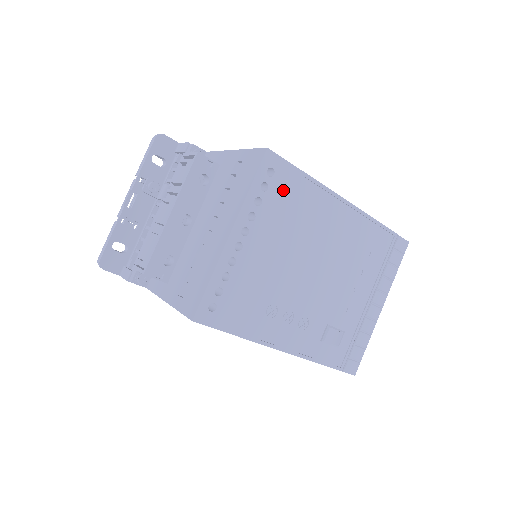
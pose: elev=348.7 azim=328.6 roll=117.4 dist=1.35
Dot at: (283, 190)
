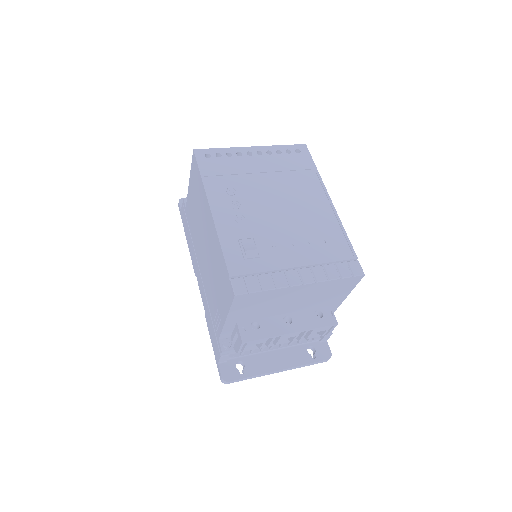
Dot at: (297, 162)
